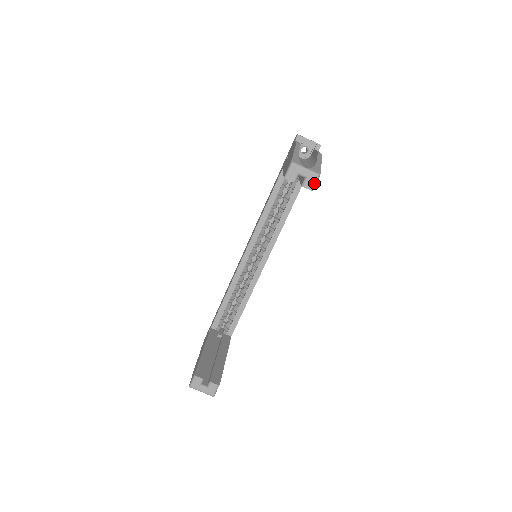
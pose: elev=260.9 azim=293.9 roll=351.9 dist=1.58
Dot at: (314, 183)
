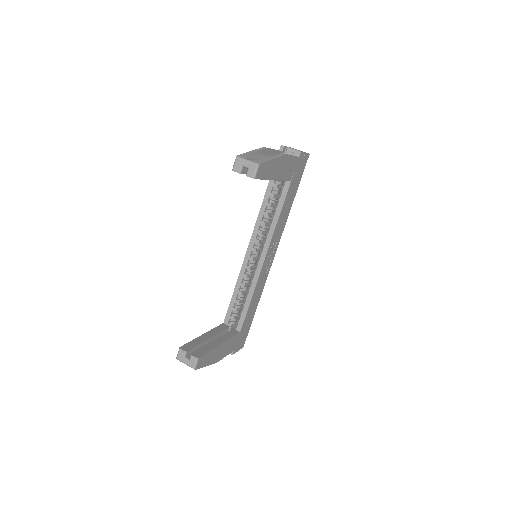
Dot at: (255, 172)
